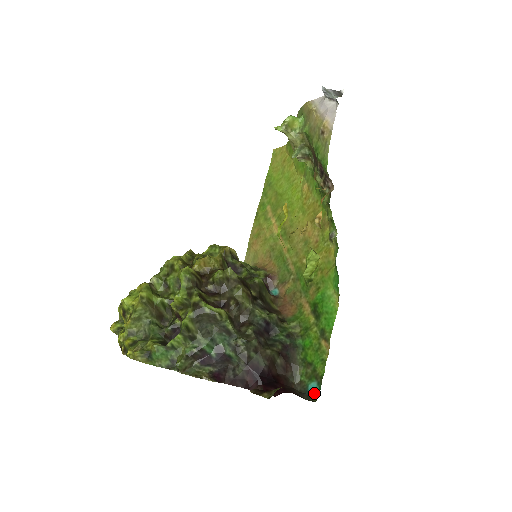
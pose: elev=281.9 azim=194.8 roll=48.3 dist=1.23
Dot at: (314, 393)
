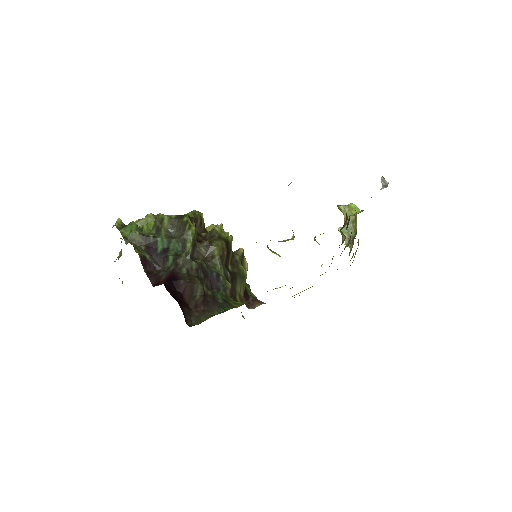
Dot at: occluded
